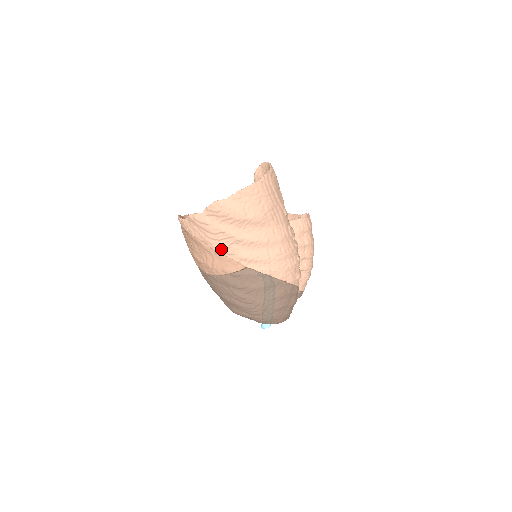
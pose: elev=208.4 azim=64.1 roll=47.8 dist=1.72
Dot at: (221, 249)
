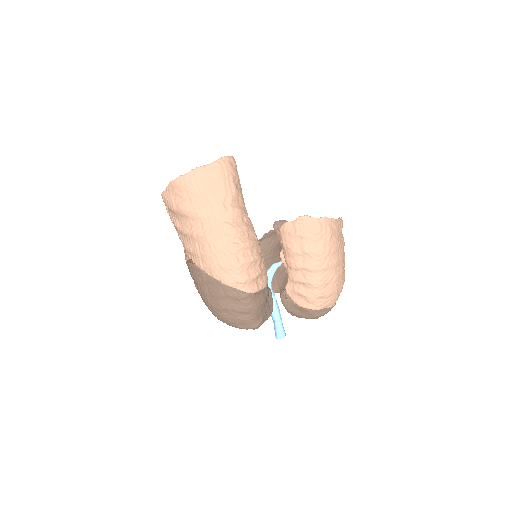
Dot at: (179, 238)
